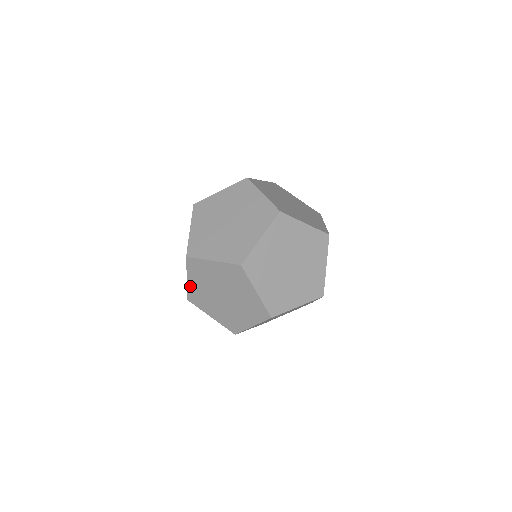
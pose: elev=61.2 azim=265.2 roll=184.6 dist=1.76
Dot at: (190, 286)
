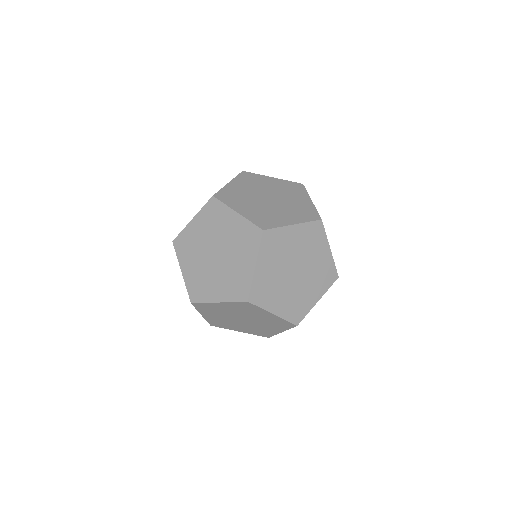
Dot at: (187, 278)
